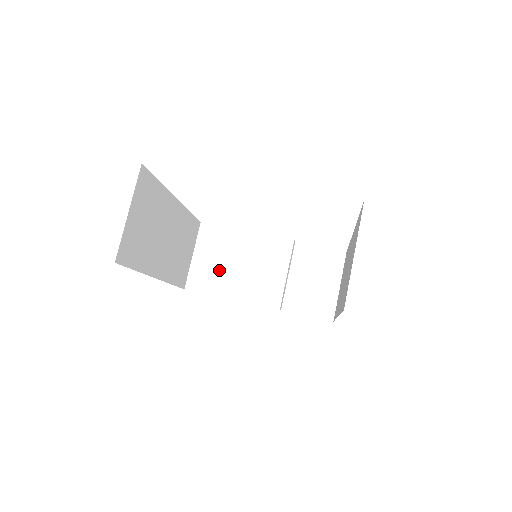
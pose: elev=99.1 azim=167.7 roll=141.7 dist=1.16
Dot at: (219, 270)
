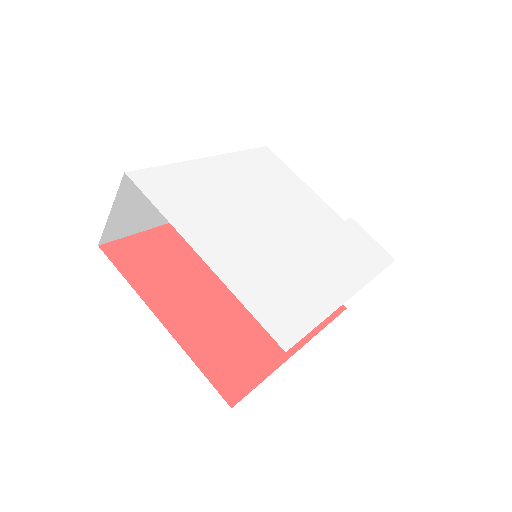
Dot at: occluded
